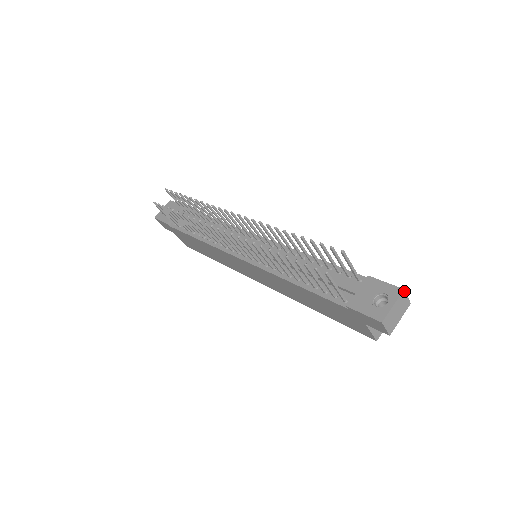
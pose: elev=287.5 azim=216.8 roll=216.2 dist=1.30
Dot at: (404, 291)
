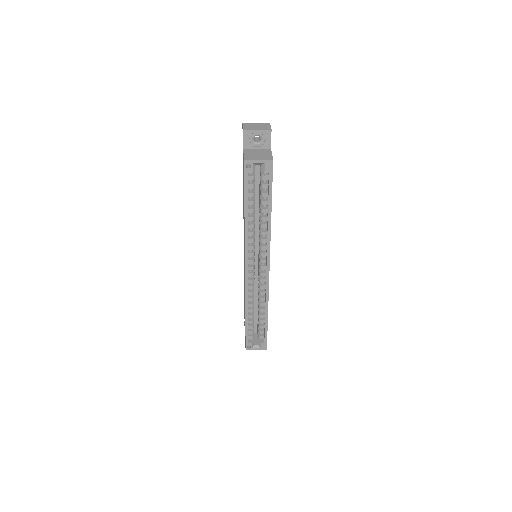
Dot at: occluded
